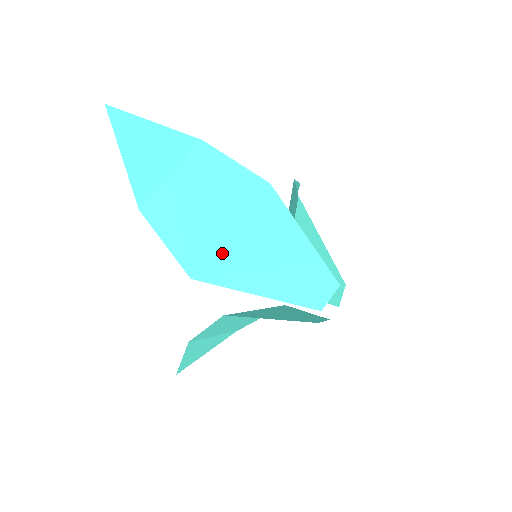
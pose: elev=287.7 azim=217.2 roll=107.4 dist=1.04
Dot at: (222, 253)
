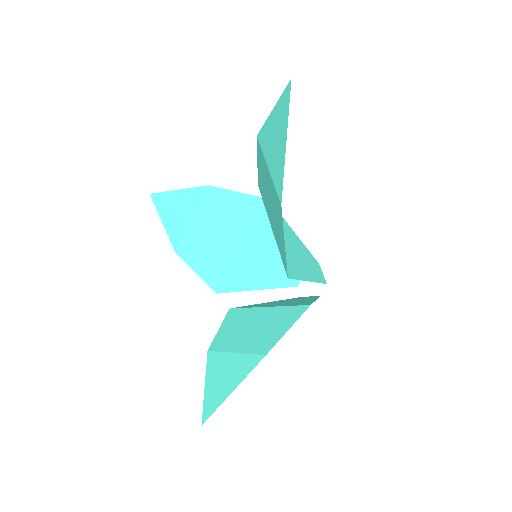
Dot at: occluded
